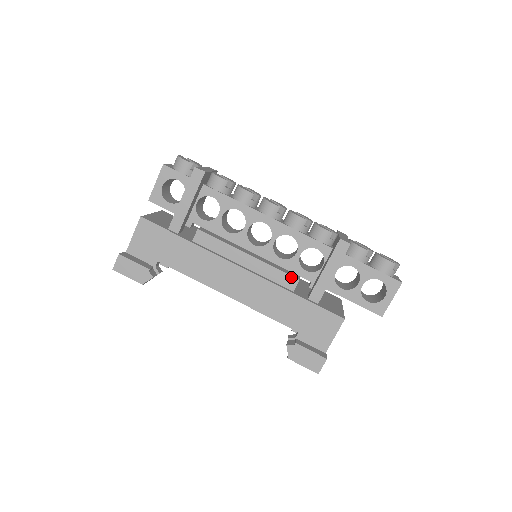
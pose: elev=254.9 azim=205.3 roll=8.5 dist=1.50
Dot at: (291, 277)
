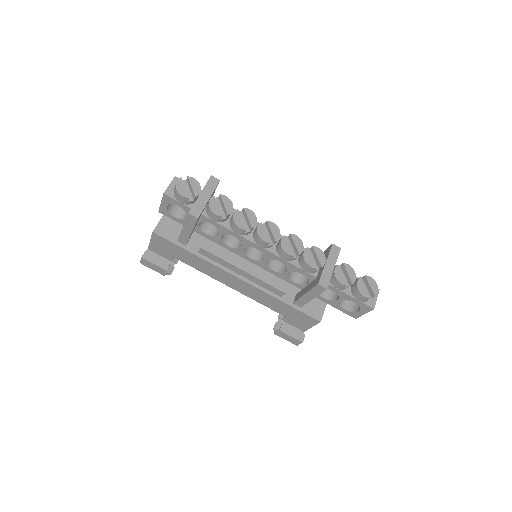
Dot at: (279, 290)
